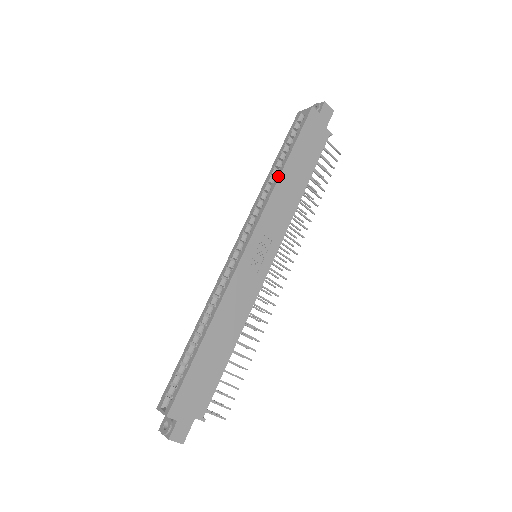
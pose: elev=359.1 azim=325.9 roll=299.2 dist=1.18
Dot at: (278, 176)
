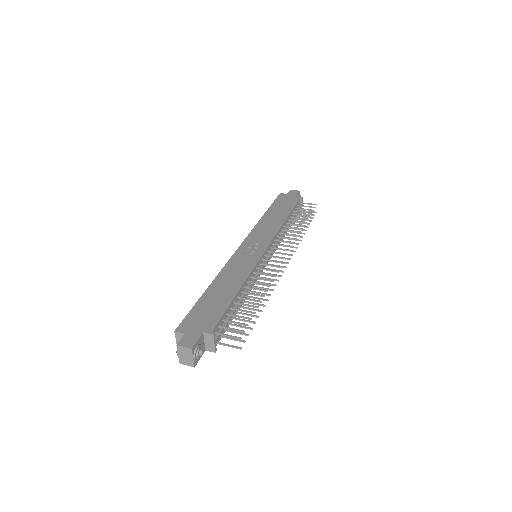
Dot at: (261, 219)
